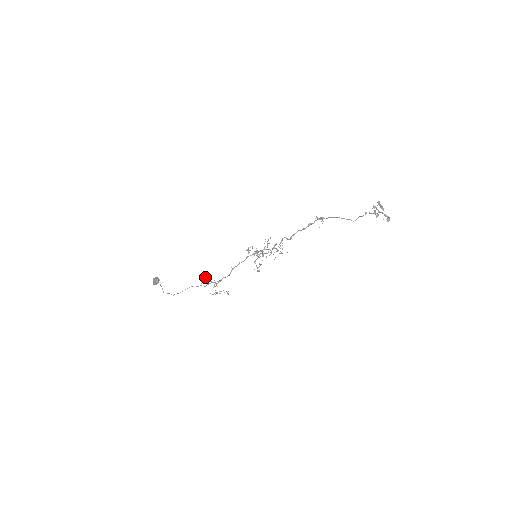
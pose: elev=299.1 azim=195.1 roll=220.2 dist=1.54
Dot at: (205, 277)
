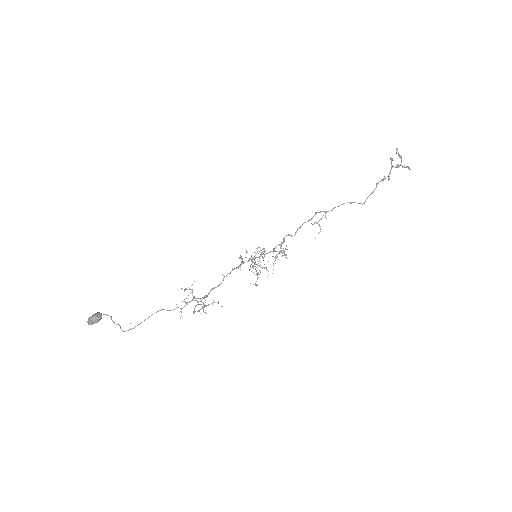
Dot at: (186, 288)
